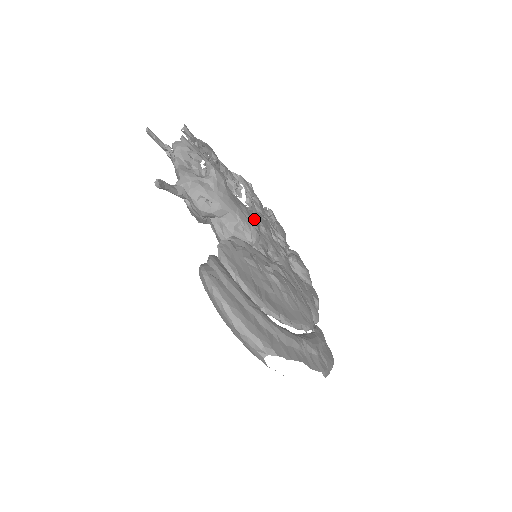
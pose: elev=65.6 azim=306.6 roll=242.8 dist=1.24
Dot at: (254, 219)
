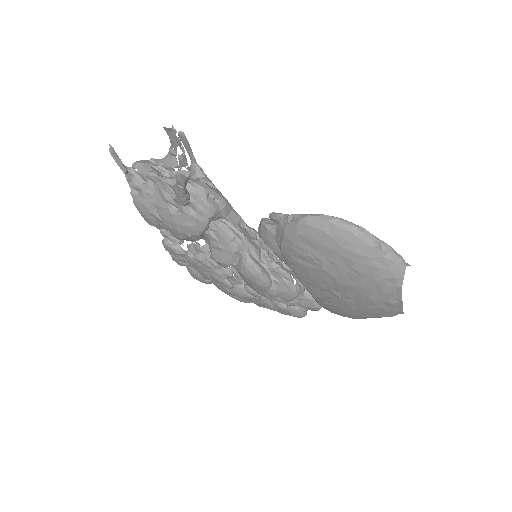
Dot at: occluded
